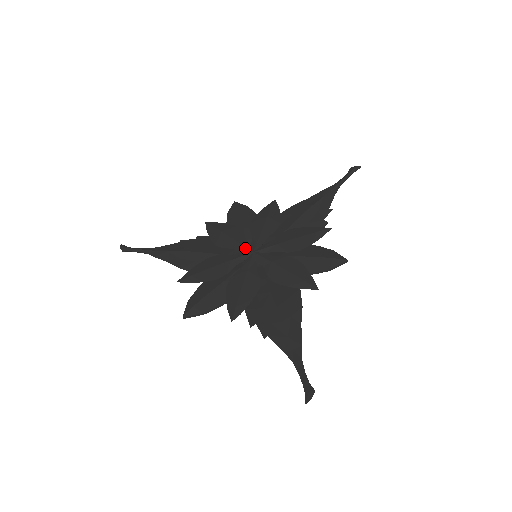
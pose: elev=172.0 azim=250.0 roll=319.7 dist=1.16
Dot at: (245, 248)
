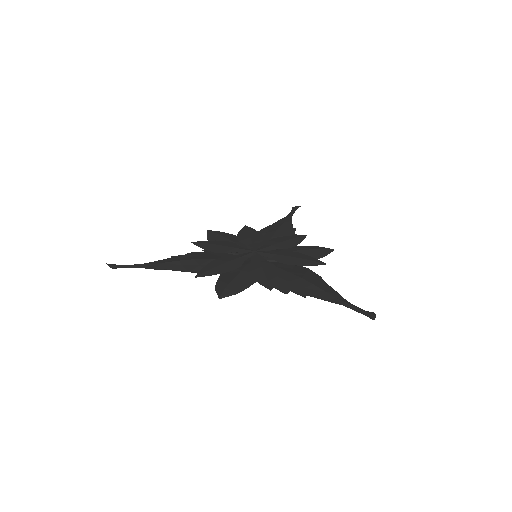
Dot at: (245, 250)
